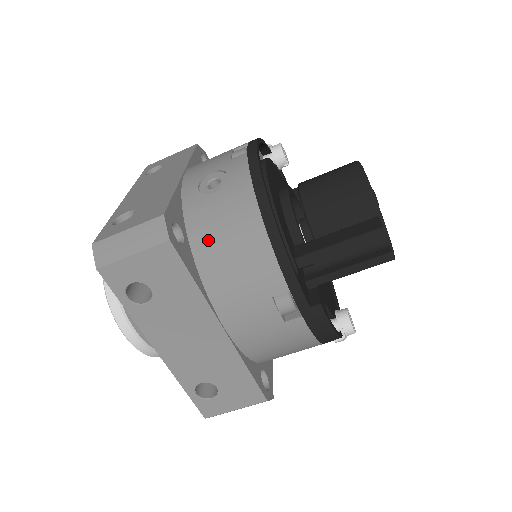
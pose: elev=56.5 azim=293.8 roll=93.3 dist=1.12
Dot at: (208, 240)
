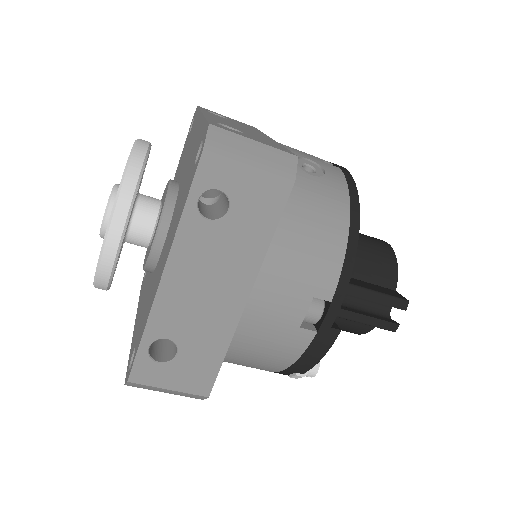
Dot at: (295, 209)
